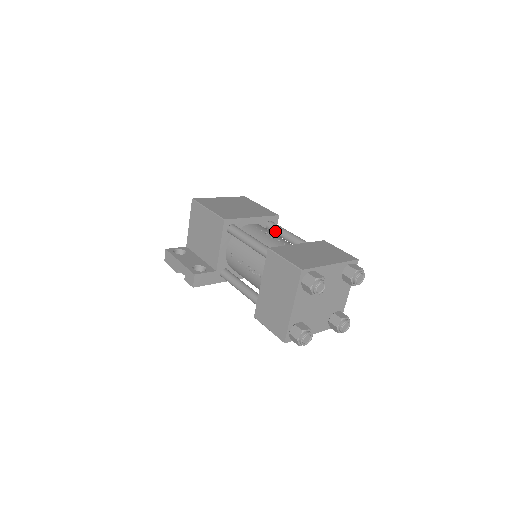
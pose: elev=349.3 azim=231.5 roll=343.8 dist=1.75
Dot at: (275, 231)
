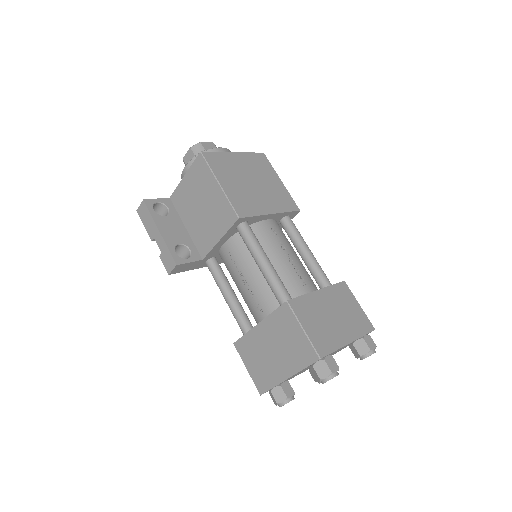
Dot at: (290, 235)
